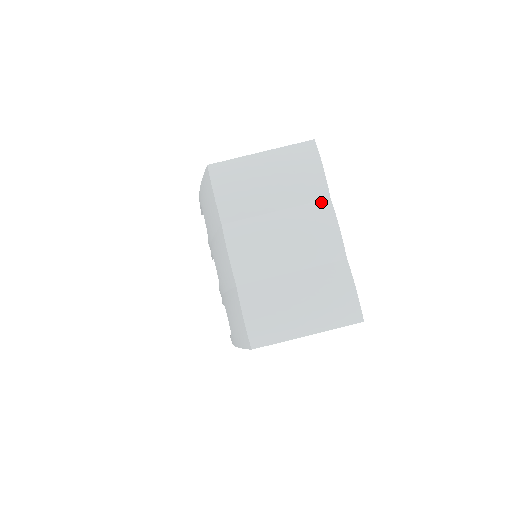
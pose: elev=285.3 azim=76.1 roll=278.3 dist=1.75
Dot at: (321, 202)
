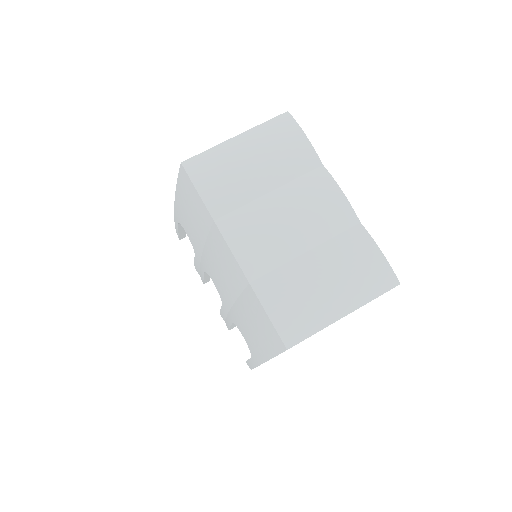
Dot at: (314, 171)
